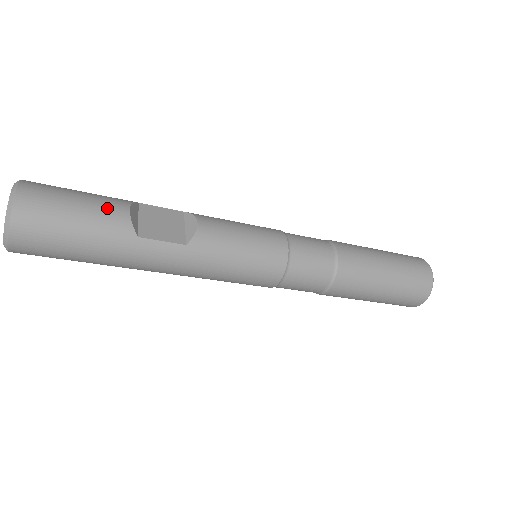
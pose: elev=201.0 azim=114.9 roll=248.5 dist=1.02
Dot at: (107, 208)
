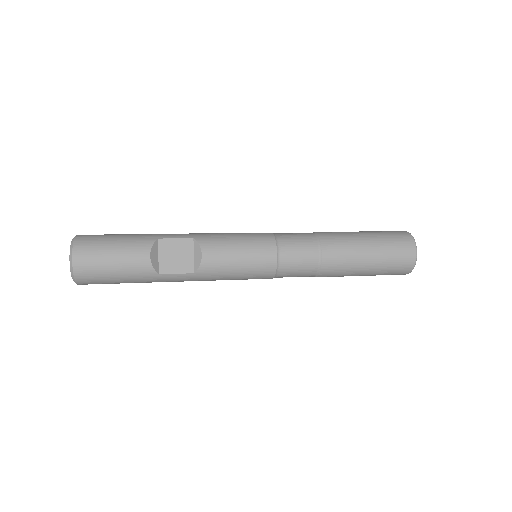
Dot at: (134, 258)
